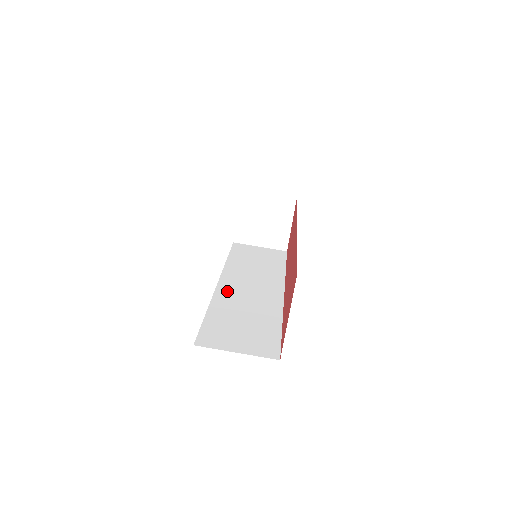
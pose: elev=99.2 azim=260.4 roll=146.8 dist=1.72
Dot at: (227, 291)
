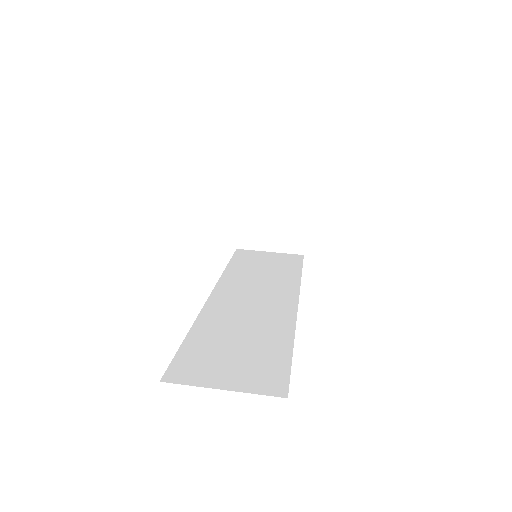
Dot at: (220, 305)
